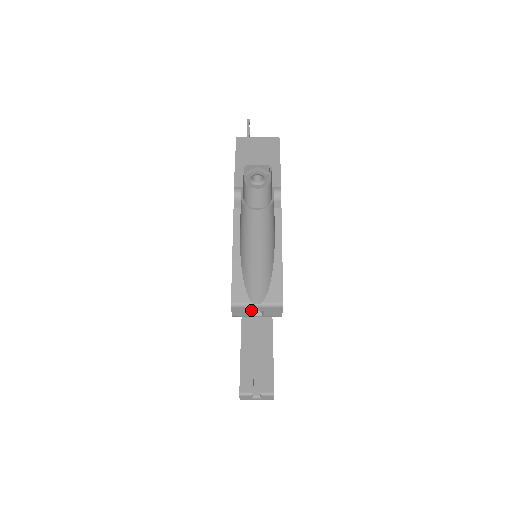
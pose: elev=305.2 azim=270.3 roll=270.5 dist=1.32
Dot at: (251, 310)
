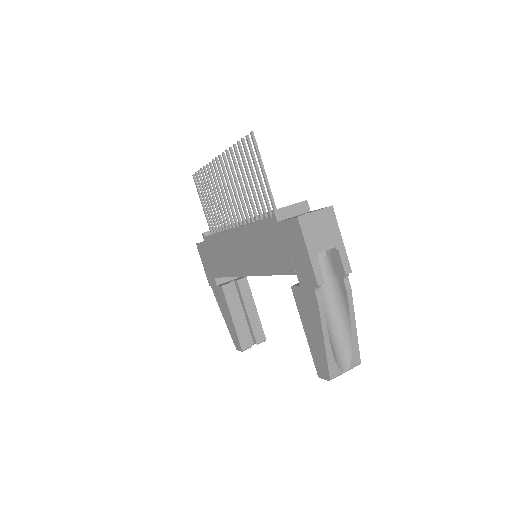
Dot at: occluded
